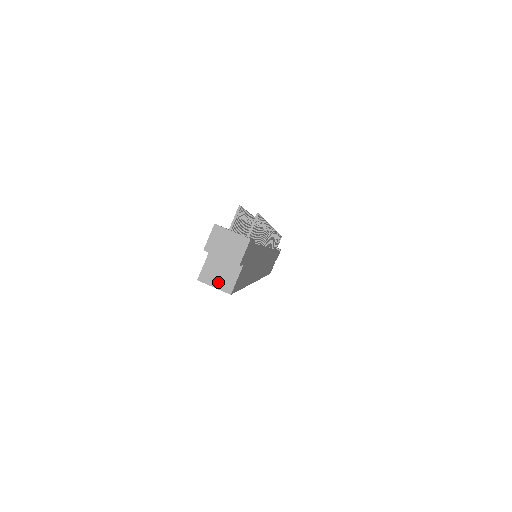
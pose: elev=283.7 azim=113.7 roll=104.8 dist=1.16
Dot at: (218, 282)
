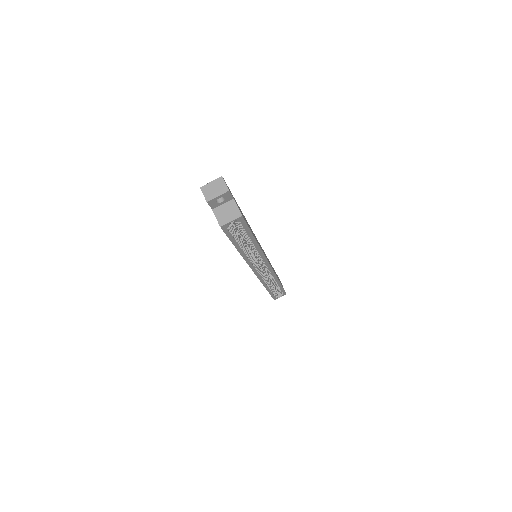
Dot at: (230, 217)
